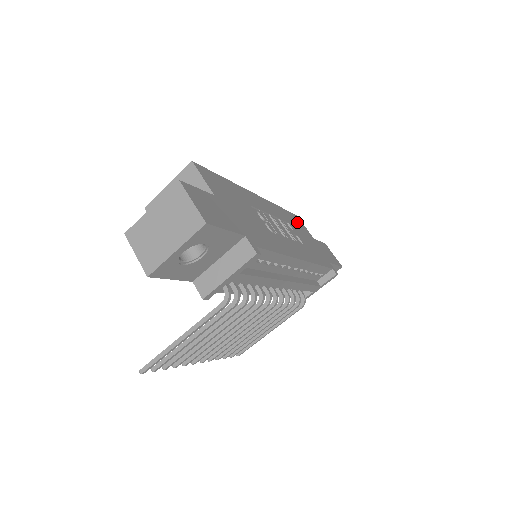
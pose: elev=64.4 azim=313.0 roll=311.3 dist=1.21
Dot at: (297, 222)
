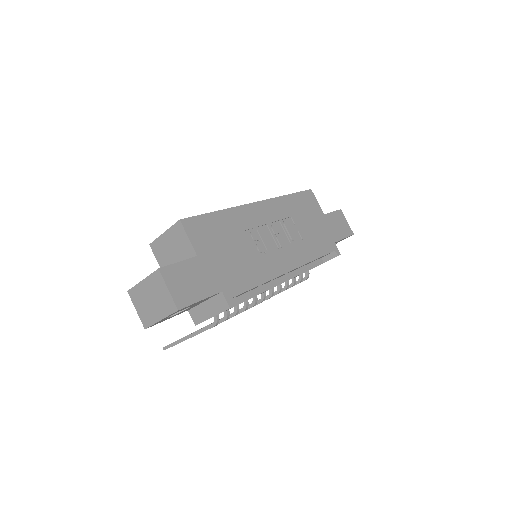
Dot at: (307, 203)
